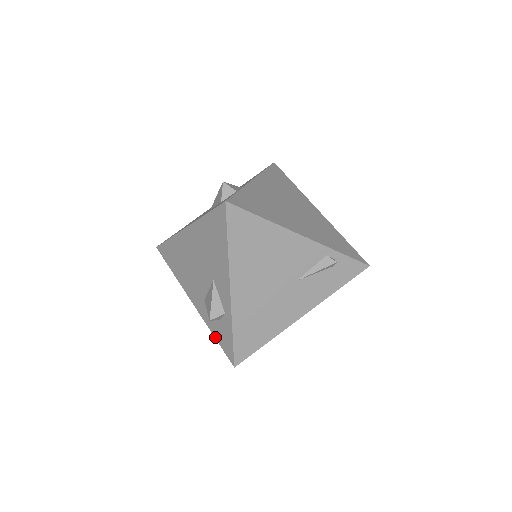
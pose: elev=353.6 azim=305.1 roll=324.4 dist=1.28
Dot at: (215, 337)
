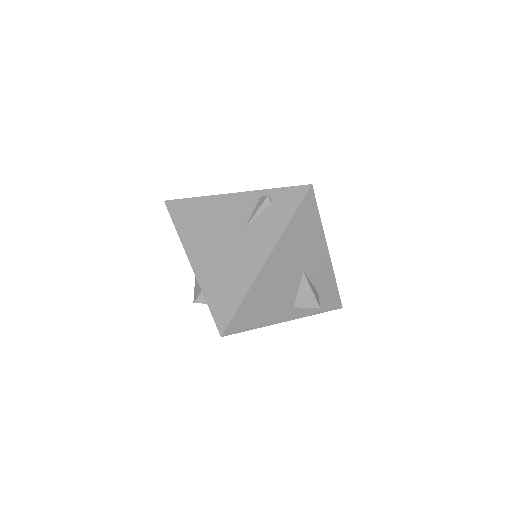
Dot at: occluded
